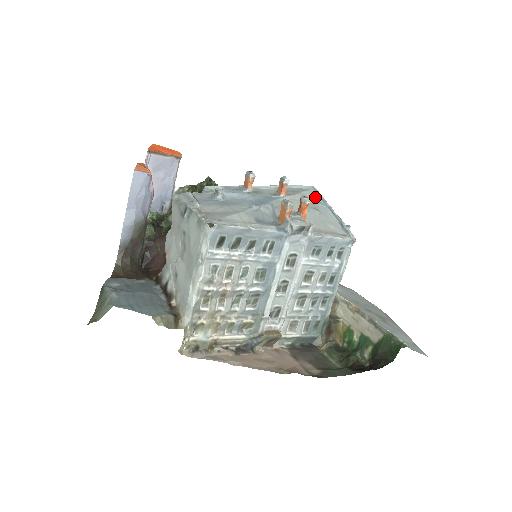
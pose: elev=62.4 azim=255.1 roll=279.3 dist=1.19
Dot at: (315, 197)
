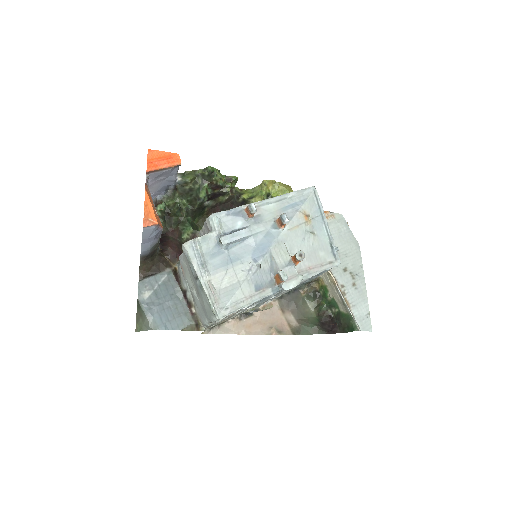
Dot at: (314, 209)
